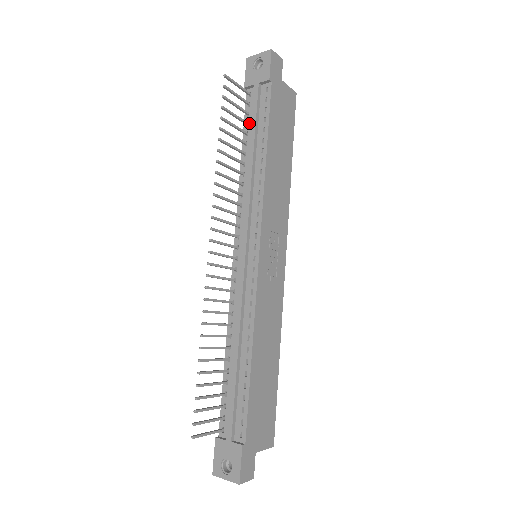
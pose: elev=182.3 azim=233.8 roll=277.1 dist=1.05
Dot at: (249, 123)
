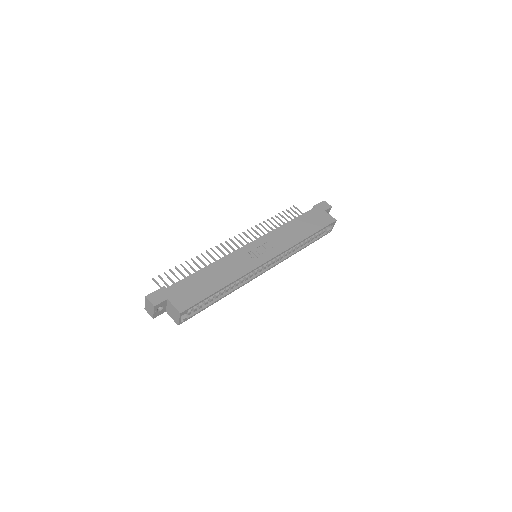
Dot at: occluded
